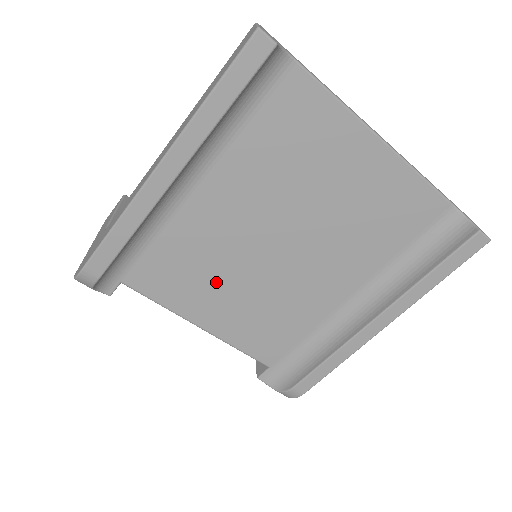
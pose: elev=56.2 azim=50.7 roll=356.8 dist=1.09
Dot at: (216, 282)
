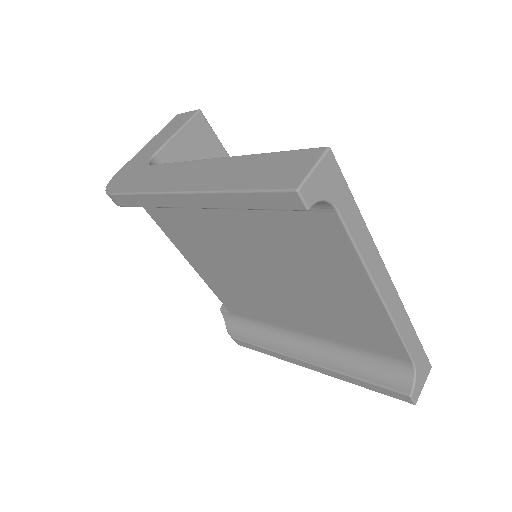
Dot at: (210, 257)
